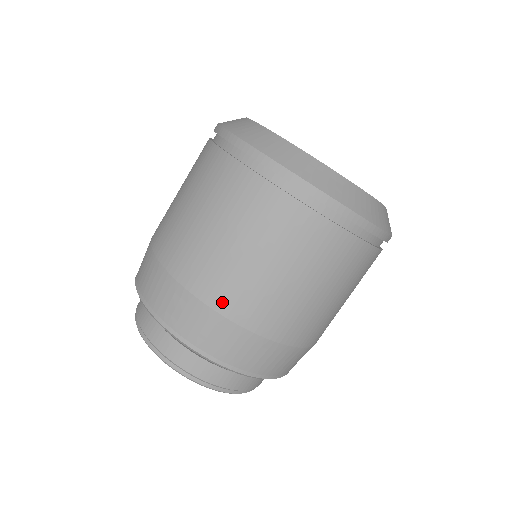
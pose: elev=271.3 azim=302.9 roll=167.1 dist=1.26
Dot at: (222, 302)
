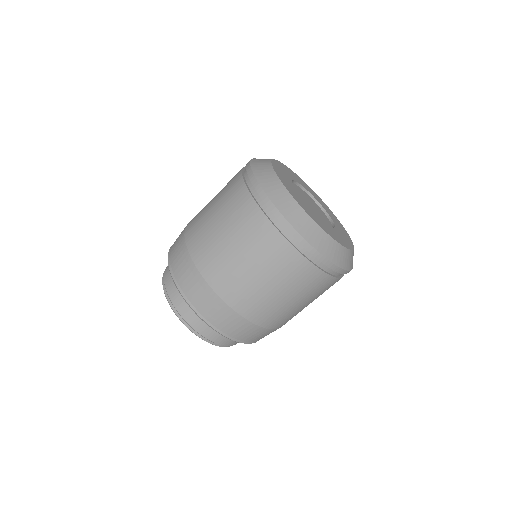
Dot at: (205, 268)
